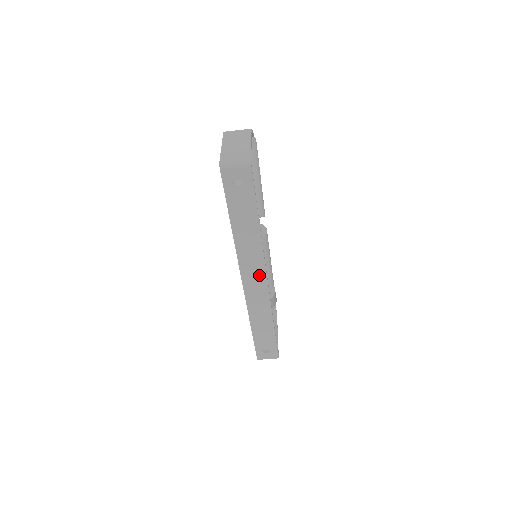
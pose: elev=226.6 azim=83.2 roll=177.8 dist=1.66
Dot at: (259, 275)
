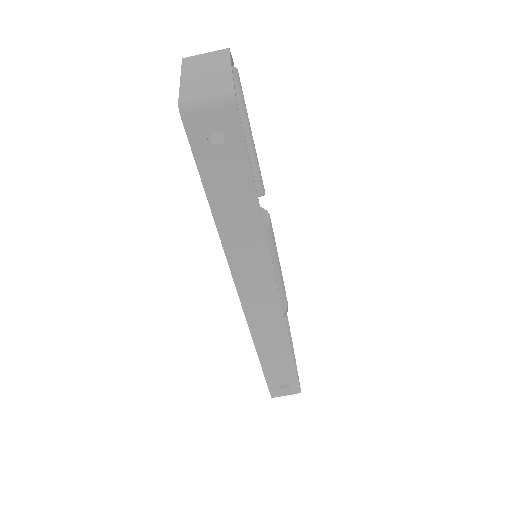
Dot at: (265, 287)
